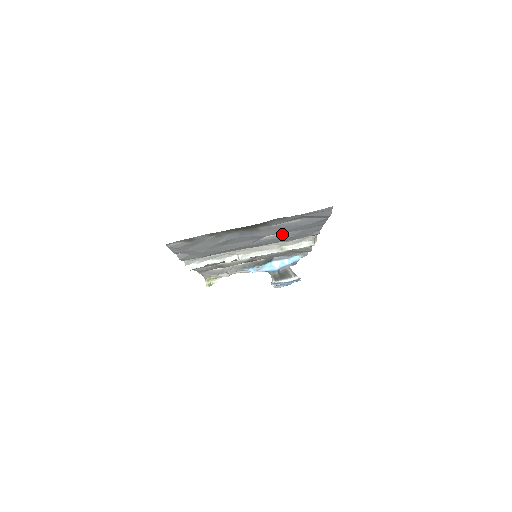
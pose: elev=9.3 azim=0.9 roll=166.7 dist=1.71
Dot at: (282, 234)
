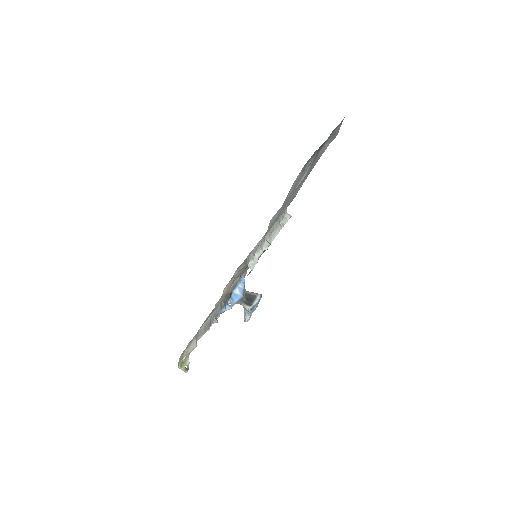
Dot at: occluded
